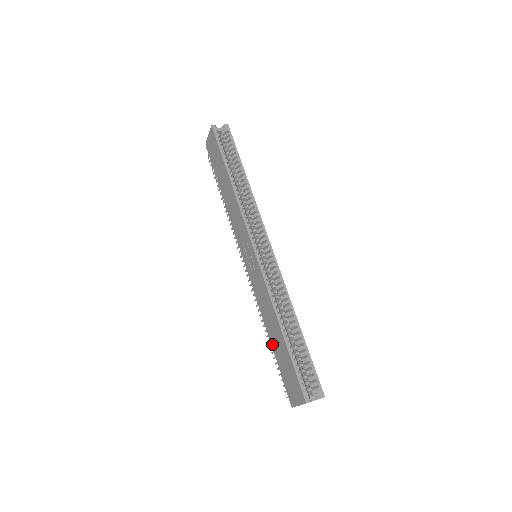
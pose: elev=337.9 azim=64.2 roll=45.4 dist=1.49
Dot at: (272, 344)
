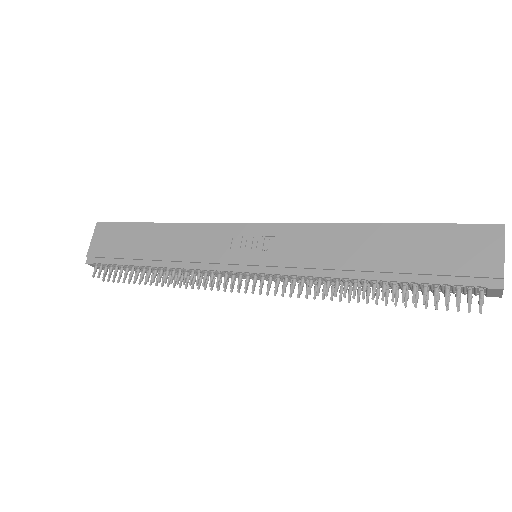
Dot at: (383, 270)
